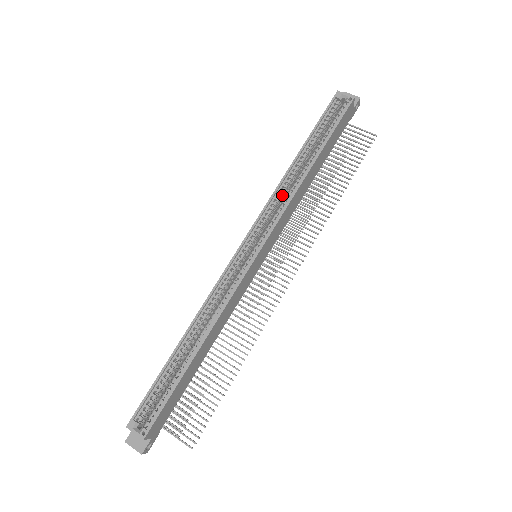
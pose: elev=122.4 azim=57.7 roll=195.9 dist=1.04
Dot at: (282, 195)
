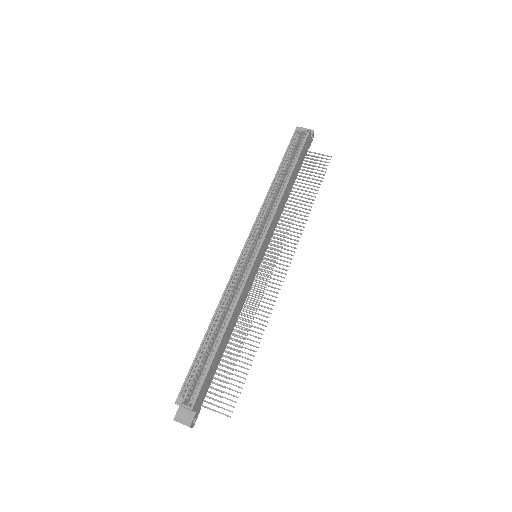
Dot at: (269, 206)
